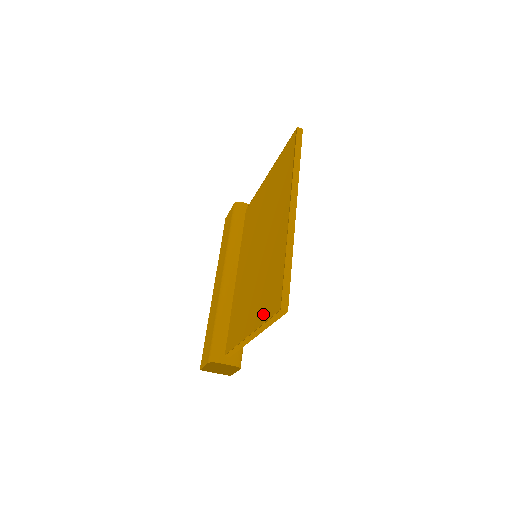
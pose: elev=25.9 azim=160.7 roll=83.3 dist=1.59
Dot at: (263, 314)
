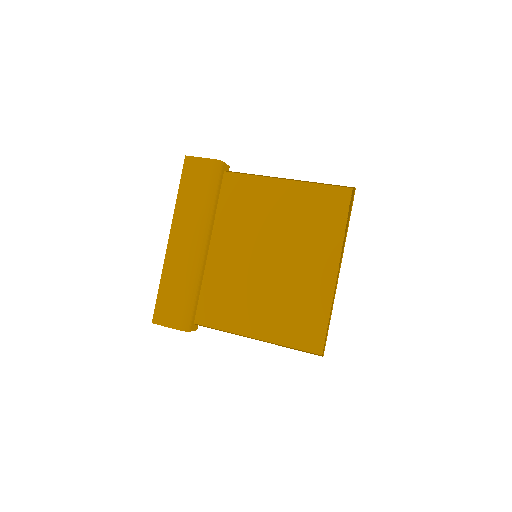
Dot at: (289, 339)
